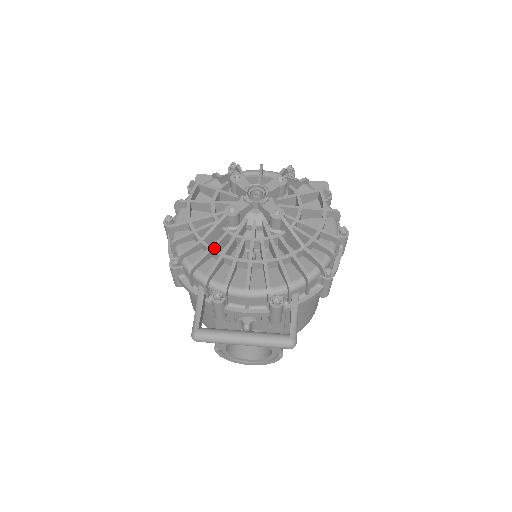
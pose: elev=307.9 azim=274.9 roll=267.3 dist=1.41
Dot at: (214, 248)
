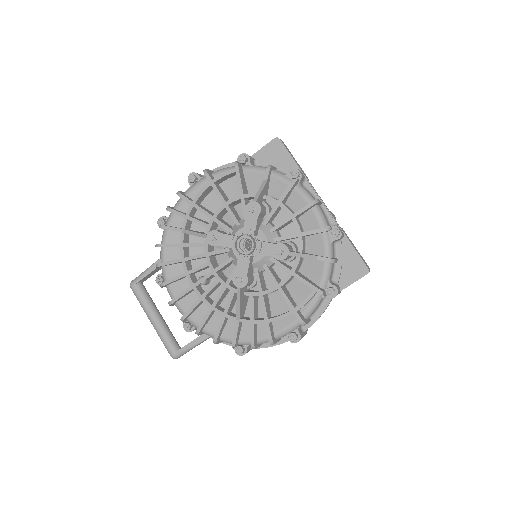
Dot at: (186, 246)
